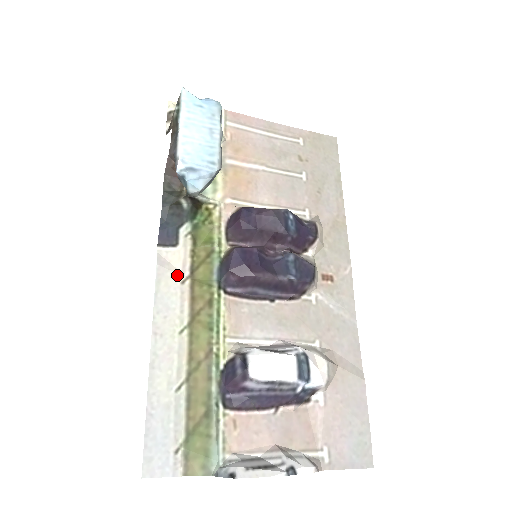
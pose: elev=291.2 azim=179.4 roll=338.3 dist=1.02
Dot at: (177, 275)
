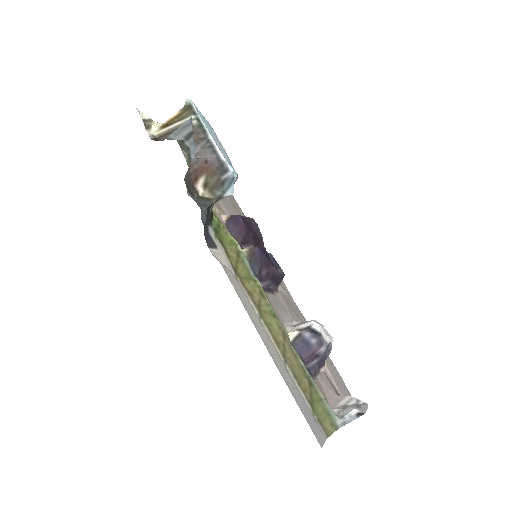
Dot at: (232, 273)
